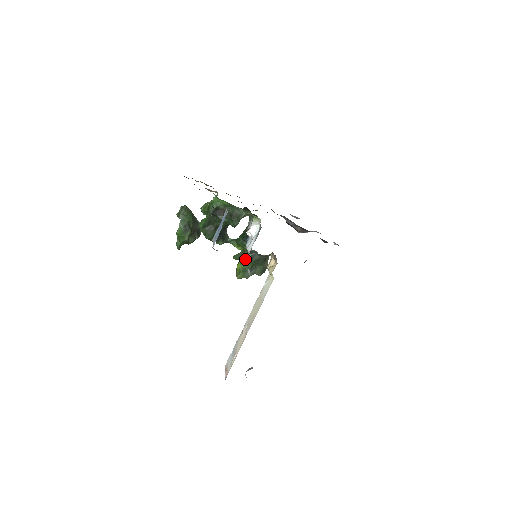
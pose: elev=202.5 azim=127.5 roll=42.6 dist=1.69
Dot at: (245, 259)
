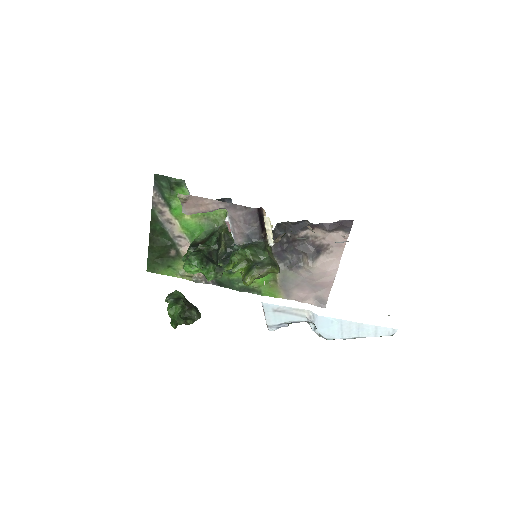
Dot at: (239, 249)
